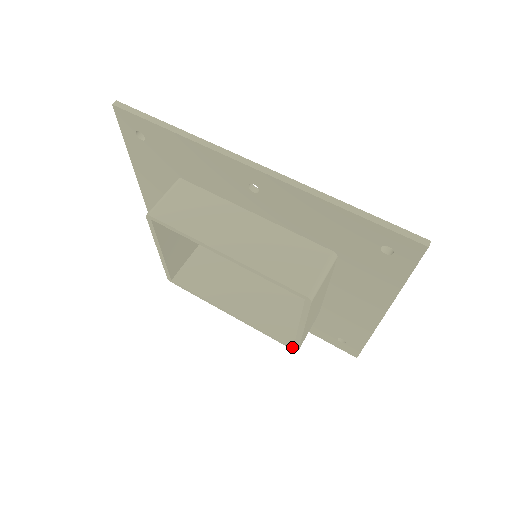
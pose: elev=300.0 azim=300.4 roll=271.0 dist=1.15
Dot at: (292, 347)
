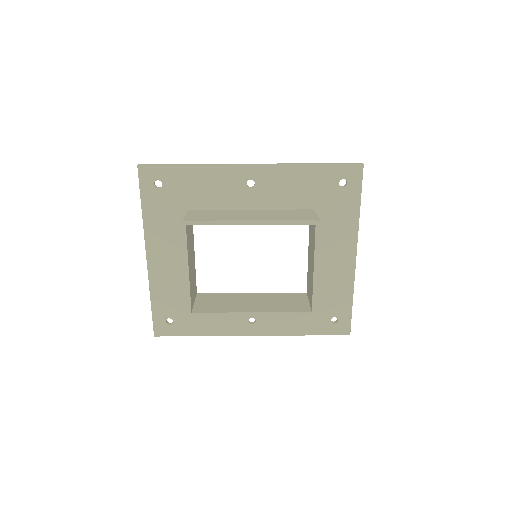
Dot at: (311, 312)
